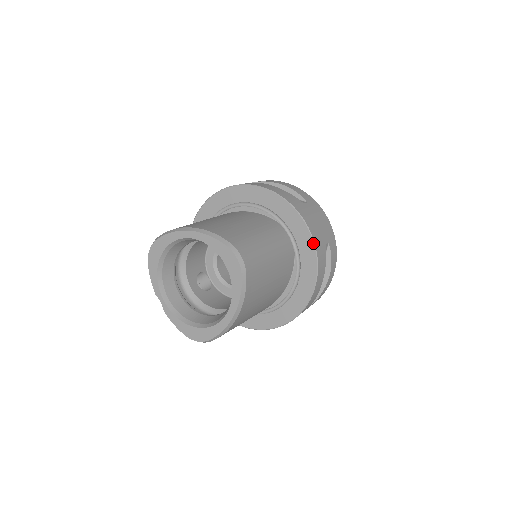
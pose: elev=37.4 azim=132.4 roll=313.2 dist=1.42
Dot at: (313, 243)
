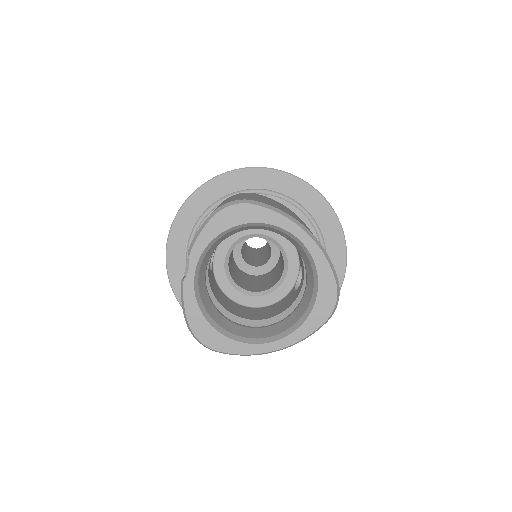
Dot at: occluded
